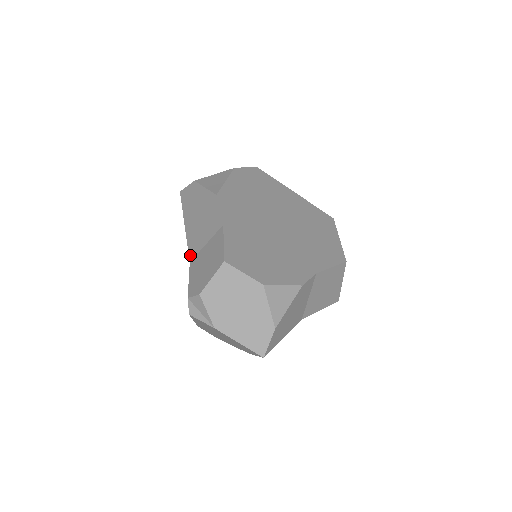
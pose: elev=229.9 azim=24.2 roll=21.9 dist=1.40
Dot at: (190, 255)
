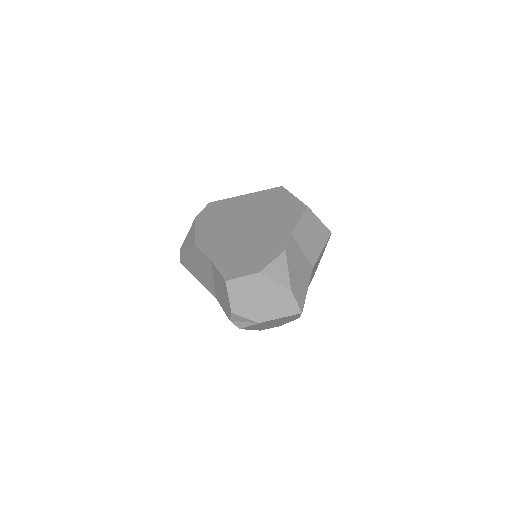
Dot at: (213, 294)
